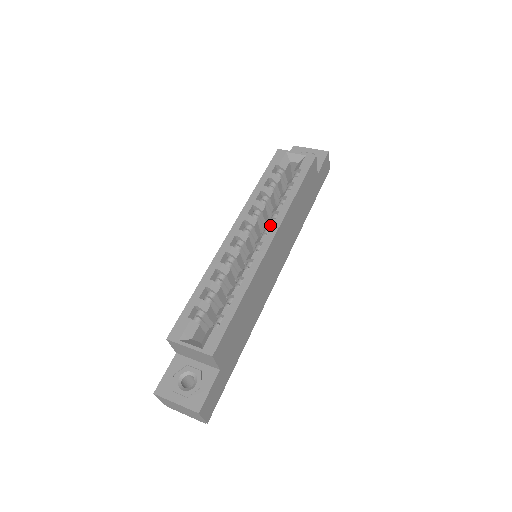
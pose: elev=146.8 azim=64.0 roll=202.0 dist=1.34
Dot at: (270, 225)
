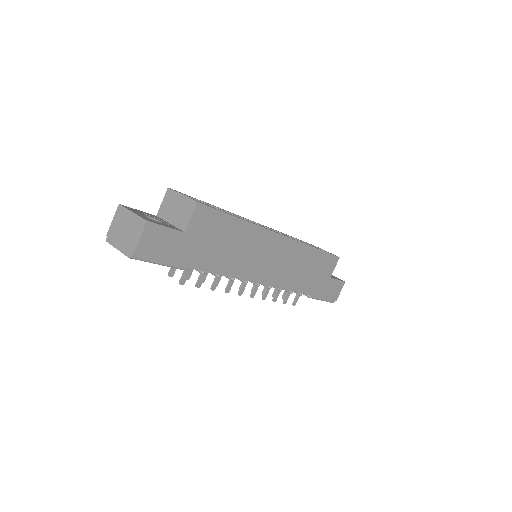
Dot at: occluded
